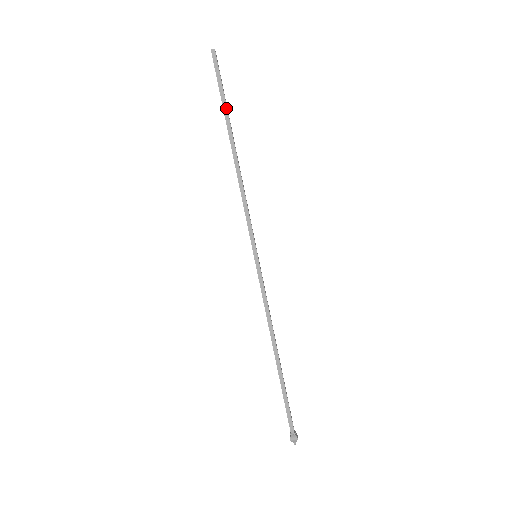
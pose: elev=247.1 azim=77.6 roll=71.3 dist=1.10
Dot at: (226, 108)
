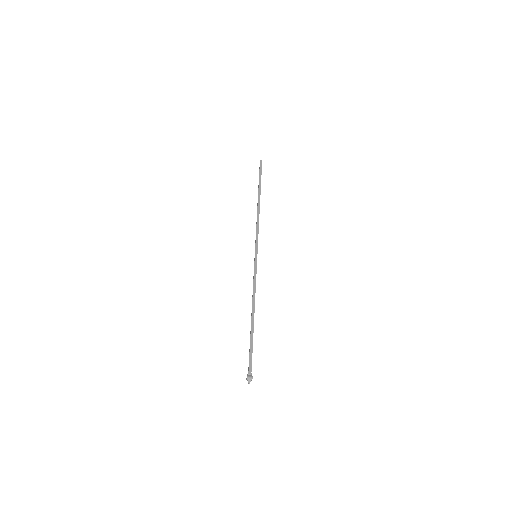
Dot at: (260, 184)
